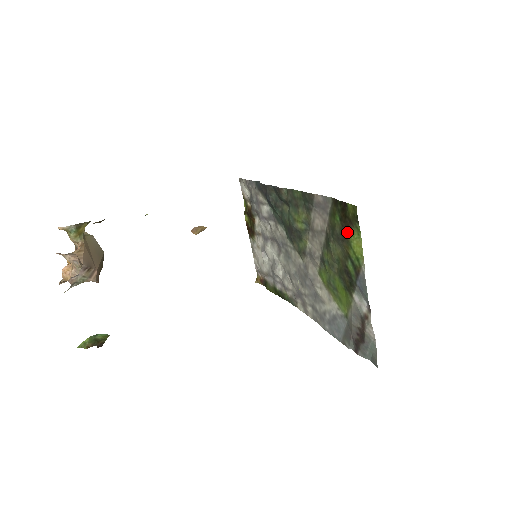
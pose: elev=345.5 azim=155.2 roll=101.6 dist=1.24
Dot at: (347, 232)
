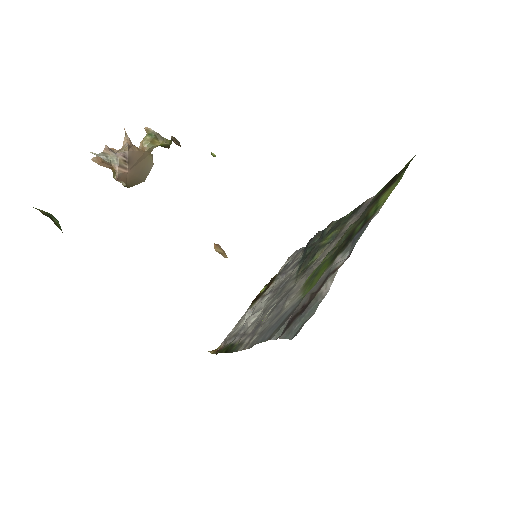
Dot at: (384, 192)
